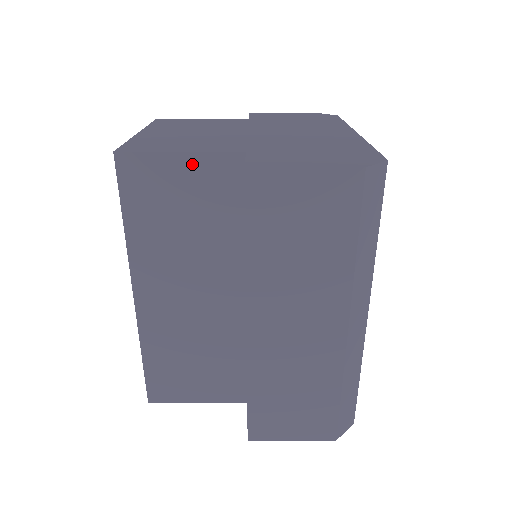
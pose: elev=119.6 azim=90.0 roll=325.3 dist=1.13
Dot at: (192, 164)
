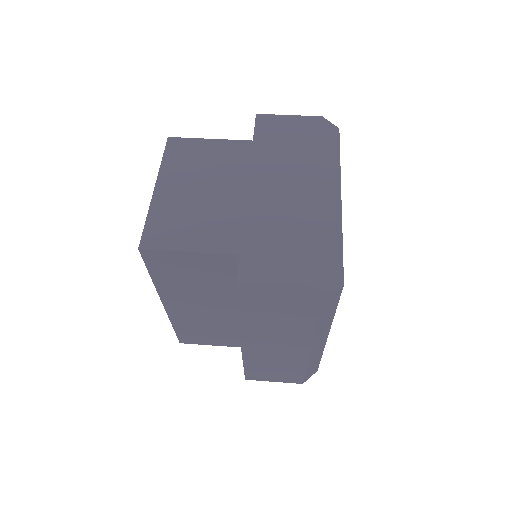
Dot at: (198, 257)
